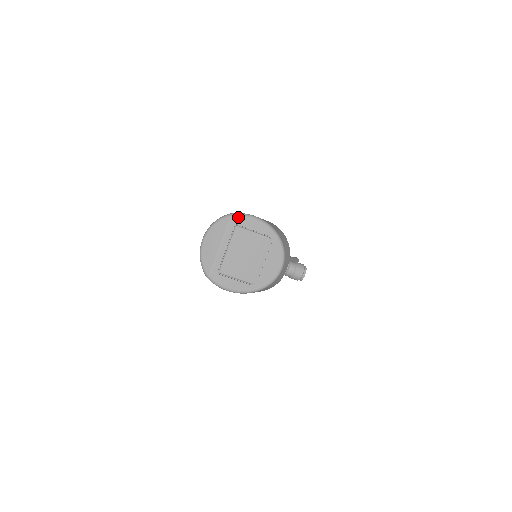
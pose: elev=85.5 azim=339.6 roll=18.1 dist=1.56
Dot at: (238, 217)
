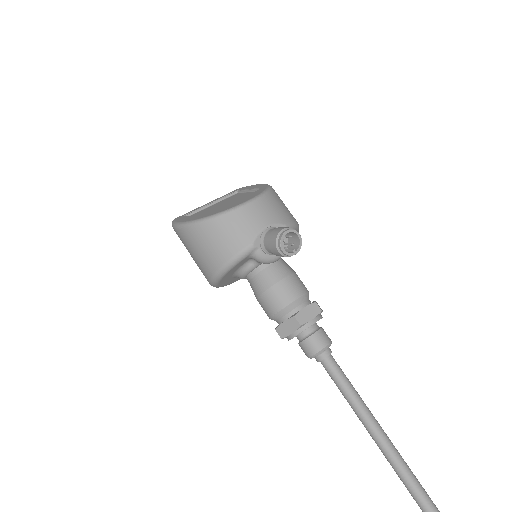
Dot at: (244, 187)
